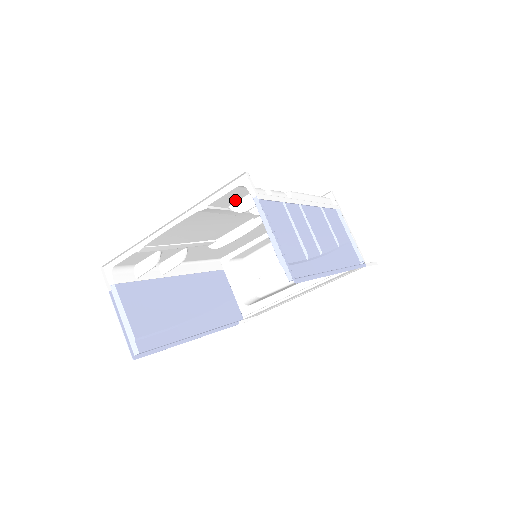
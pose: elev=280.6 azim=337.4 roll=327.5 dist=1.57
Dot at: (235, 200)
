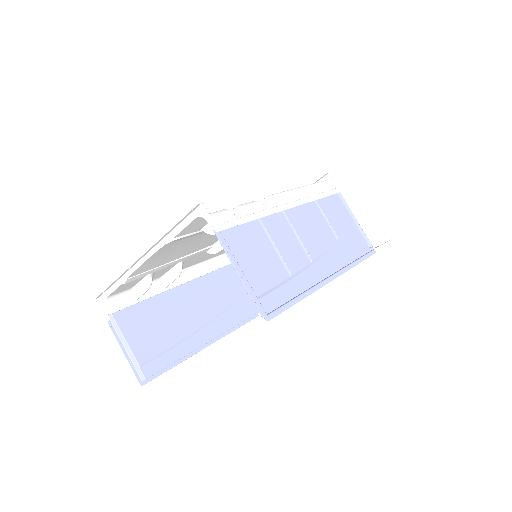
Dot at: (204, 223)
